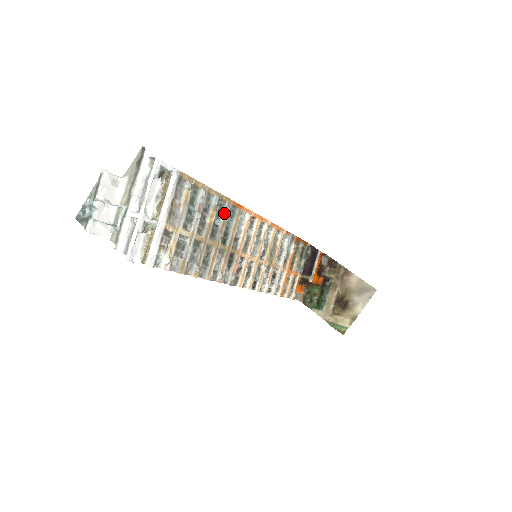
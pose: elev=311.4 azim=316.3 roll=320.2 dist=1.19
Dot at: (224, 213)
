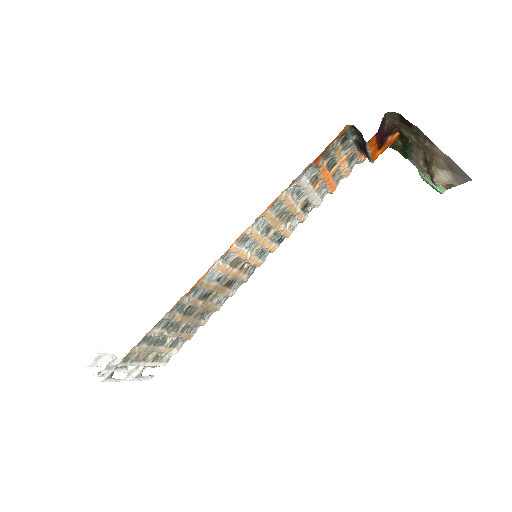
Dot at: (186, 303)
